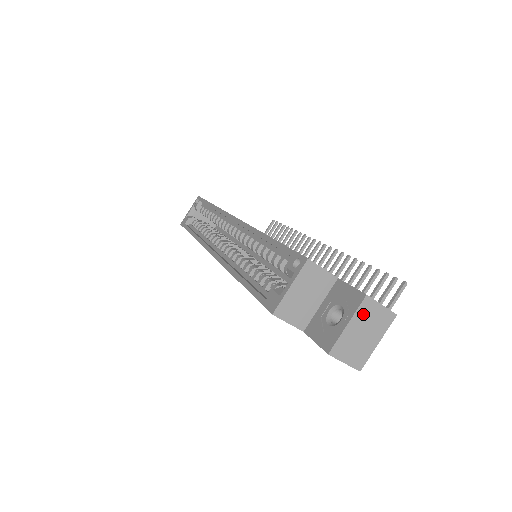
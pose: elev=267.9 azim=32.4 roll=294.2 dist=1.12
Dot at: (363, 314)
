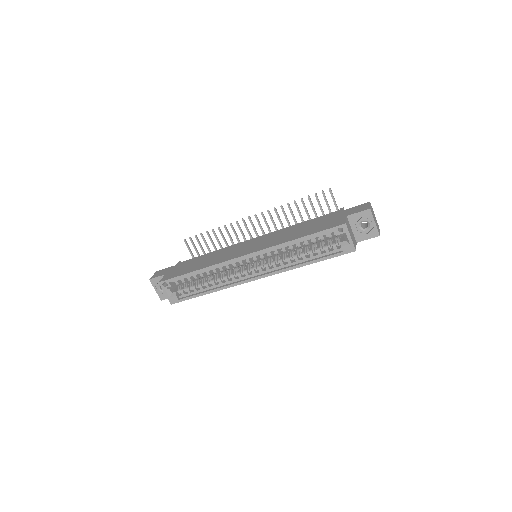
Dot at: occluded
